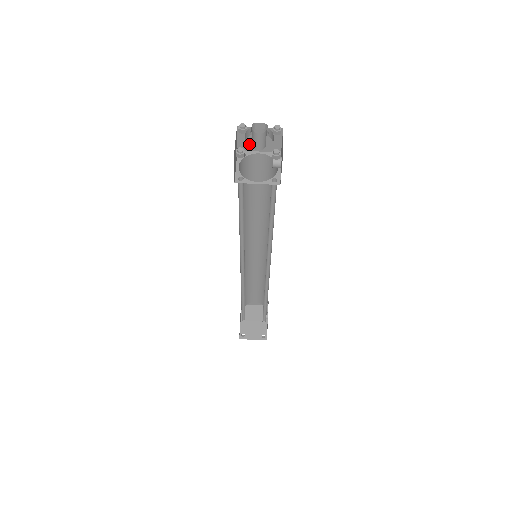
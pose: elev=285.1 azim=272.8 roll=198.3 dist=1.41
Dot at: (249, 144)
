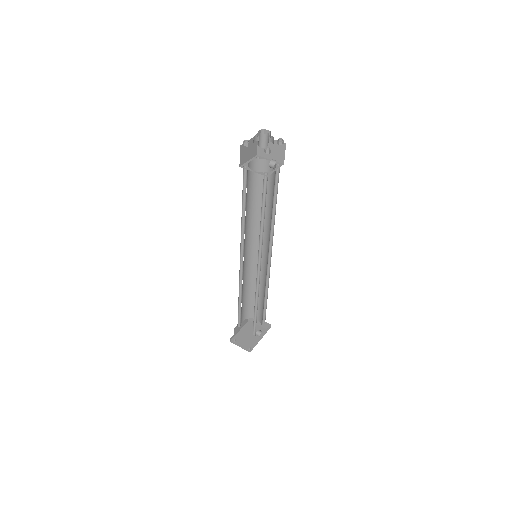
Dot at: occluded
